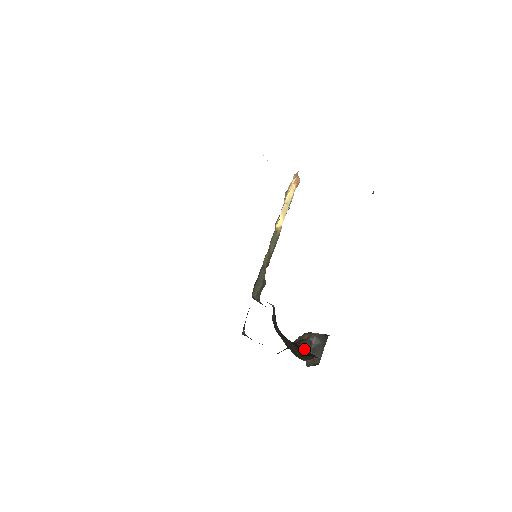
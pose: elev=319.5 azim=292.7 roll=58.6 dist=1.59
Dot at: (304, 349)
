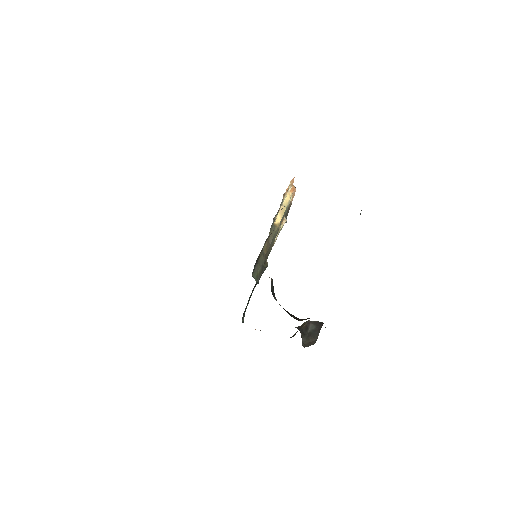
Dot at: occluded
